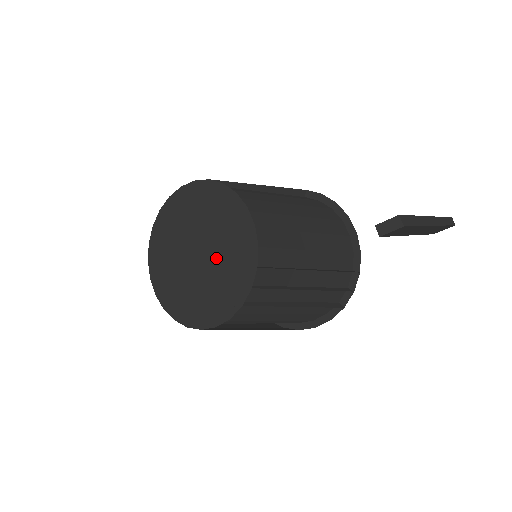
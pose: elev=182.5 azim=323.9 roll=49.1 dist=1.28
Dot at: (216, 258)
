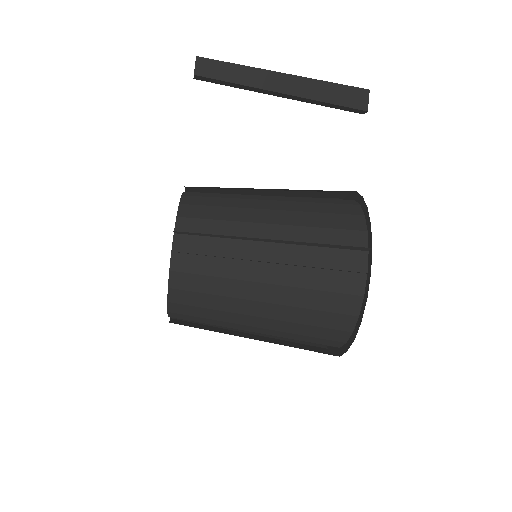
Dot at: occluded
